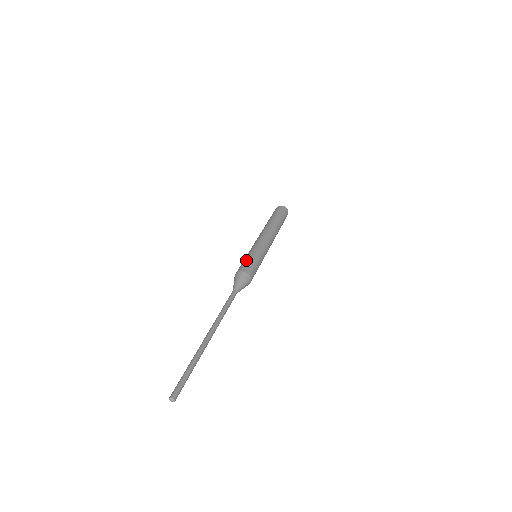
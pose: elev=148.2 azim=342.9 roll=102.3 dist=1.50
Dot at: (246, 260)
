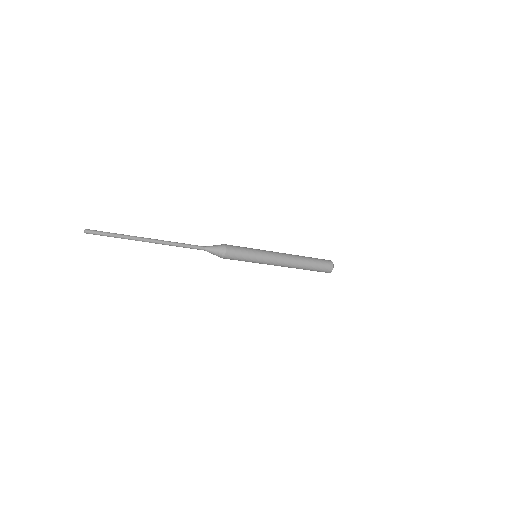
Dot at: occluded
